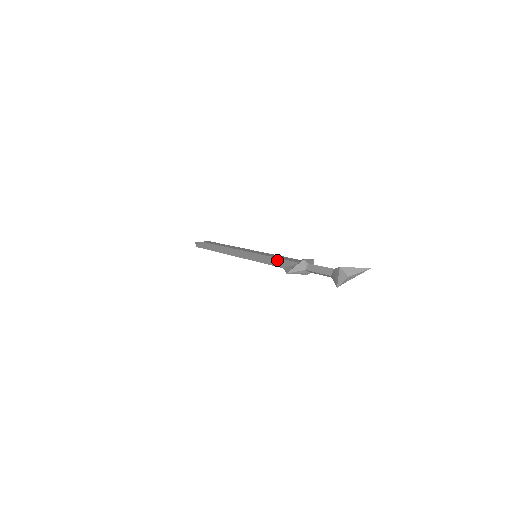
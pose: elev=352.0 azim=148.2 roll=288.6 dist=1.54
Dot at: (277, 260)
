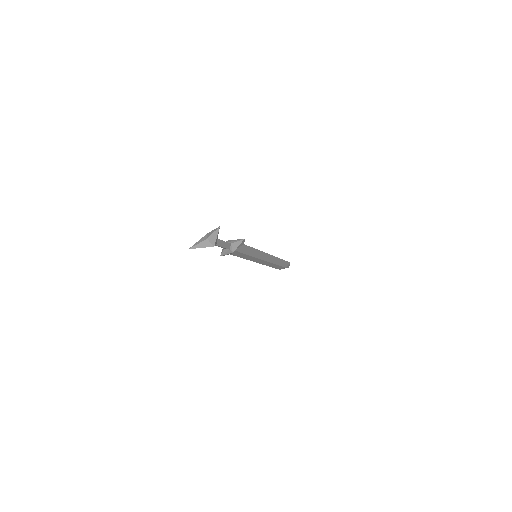
Dot at: occluded
